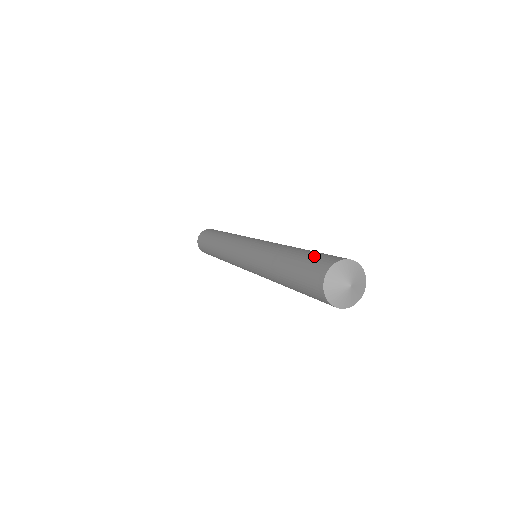
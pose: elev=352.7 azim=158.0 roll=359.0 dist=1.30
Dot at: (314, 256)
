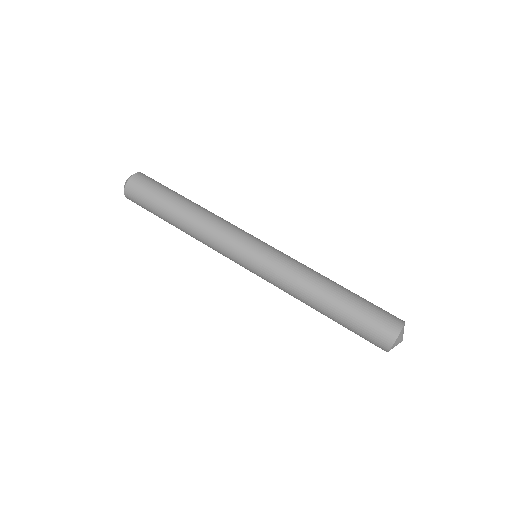
Dot at: (370, 317)
